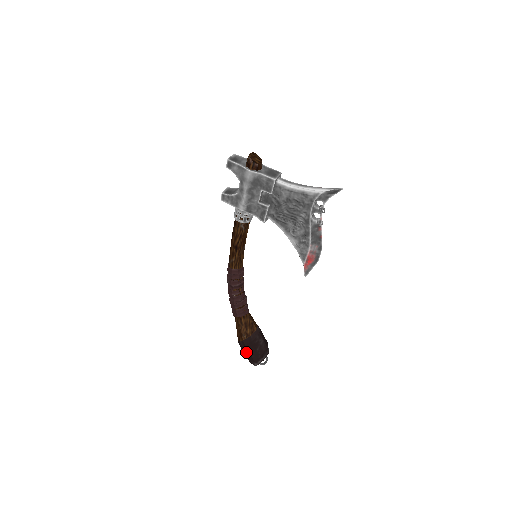
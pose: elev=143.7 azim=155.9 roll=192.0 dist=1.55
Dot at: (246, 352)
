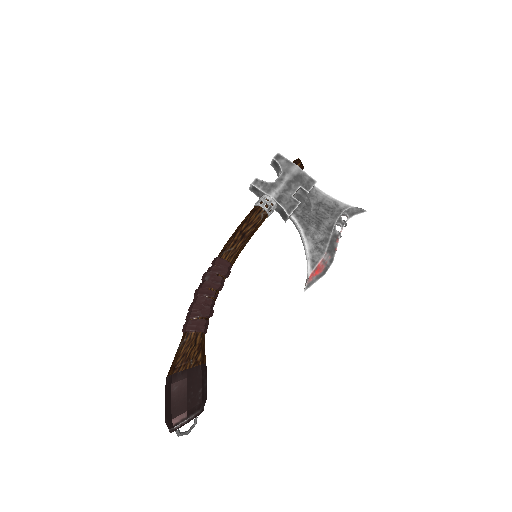
Dot at: (179, 394)
